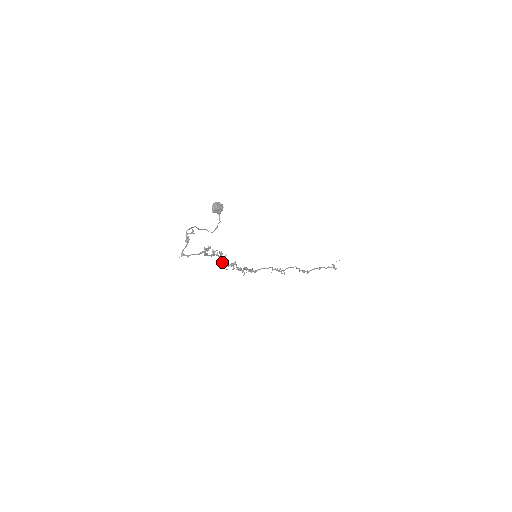
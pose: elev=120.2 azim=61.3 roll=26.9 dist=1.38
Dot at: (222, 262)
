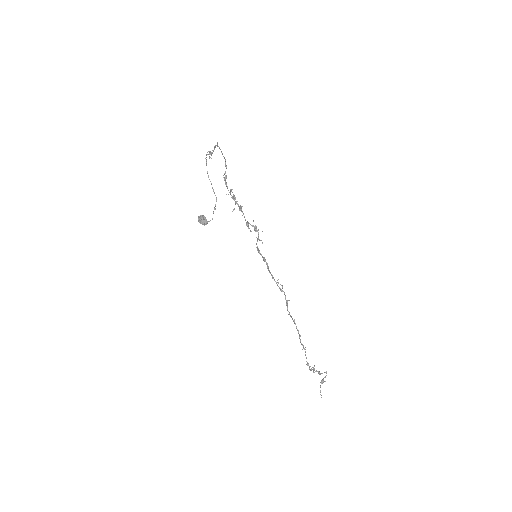
Dot at: (240, 207)
